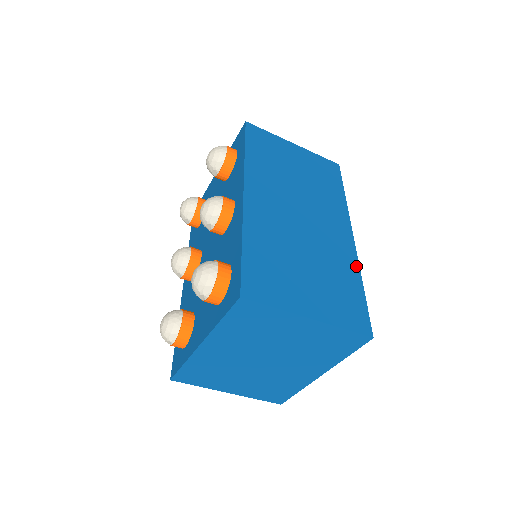
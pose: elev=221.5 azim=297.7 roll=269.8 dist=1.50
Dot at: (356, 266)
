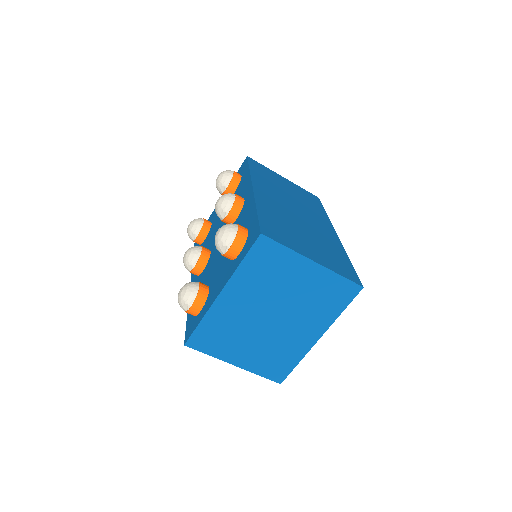
Dot at: (342, 249)
